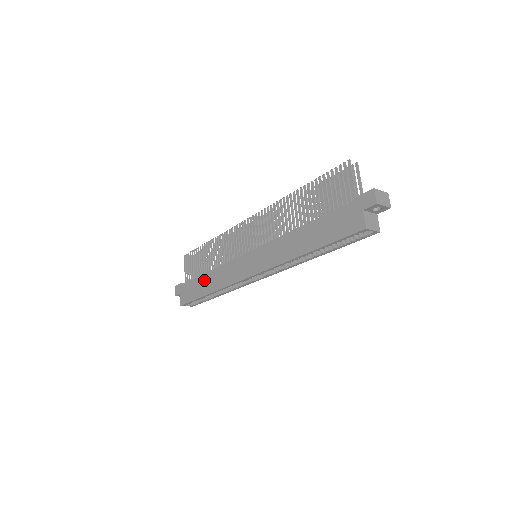
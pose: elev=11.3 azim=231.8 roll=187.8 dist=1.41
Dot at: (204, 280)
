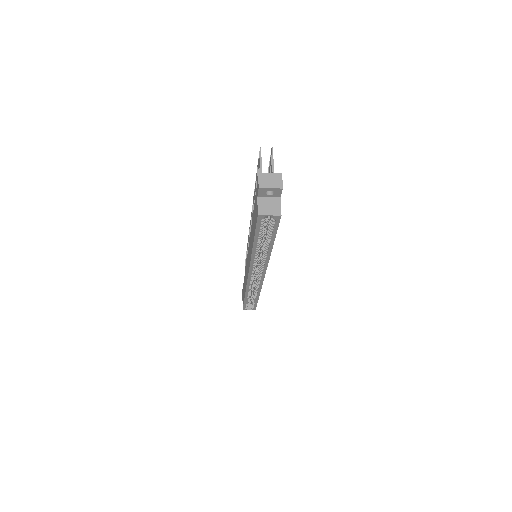
Dot at: occluded
